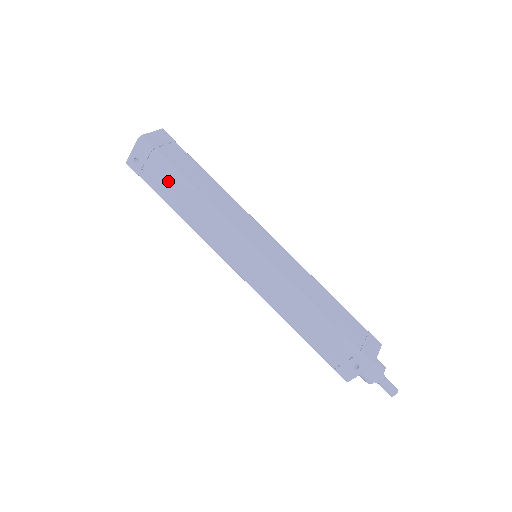
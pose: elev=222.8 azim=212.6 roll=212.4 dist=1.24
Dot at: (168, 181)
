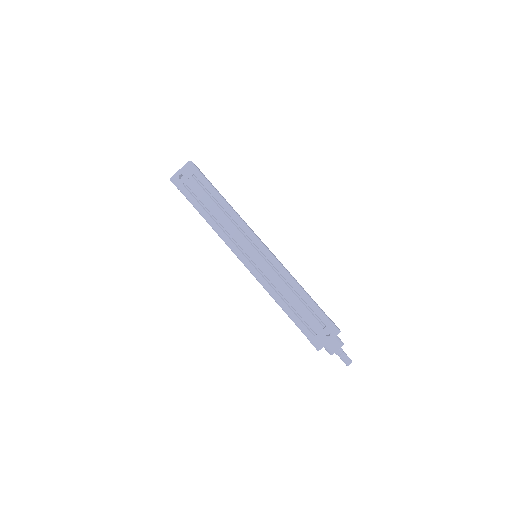
Dot at: (204, 192)
